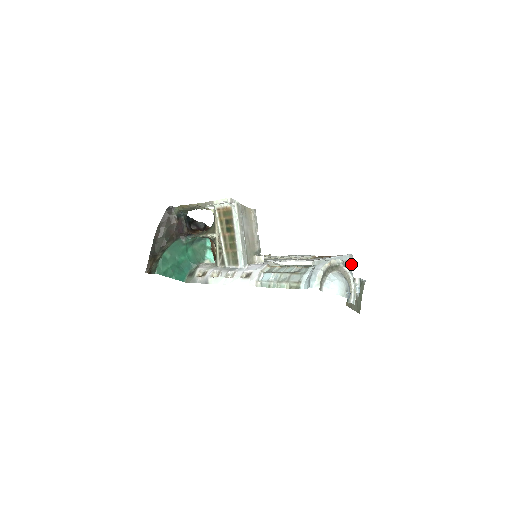
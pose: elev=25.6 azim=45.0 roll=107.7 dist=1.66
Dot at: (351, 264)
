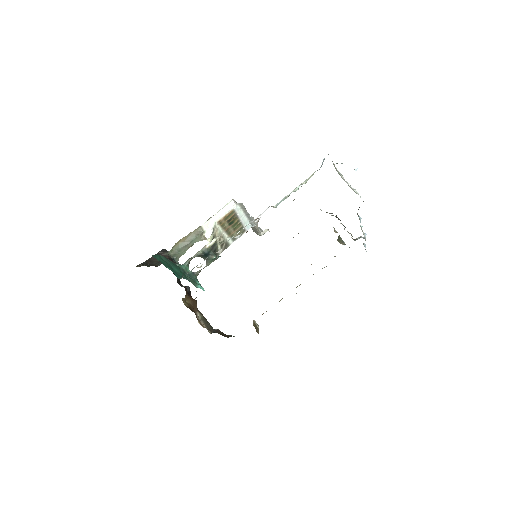
Dot at: occluded
